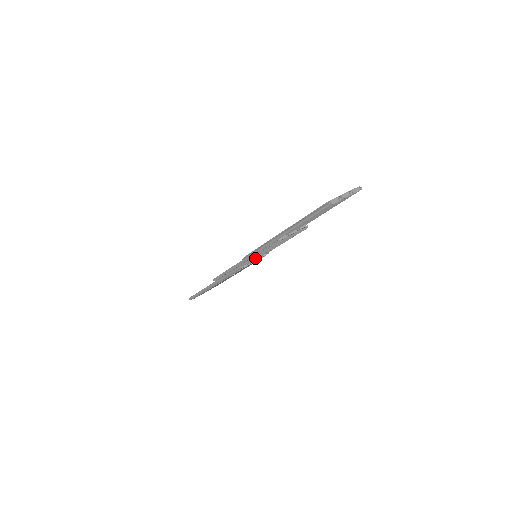
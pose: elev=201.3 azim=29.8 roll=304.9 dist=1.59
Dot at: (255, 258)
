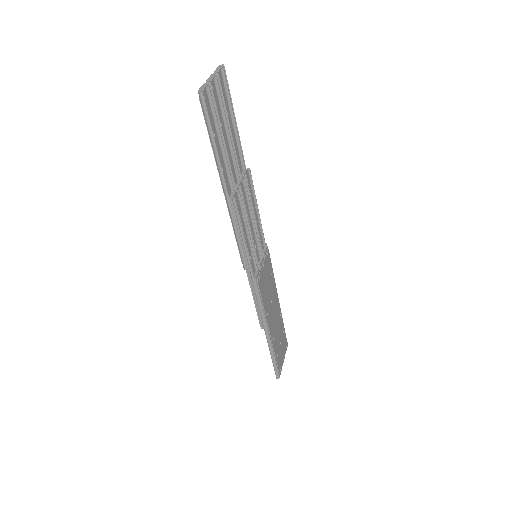
Dot at: (247, 250)
